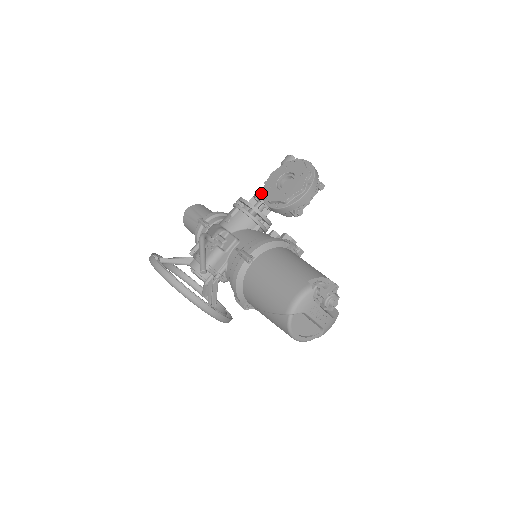
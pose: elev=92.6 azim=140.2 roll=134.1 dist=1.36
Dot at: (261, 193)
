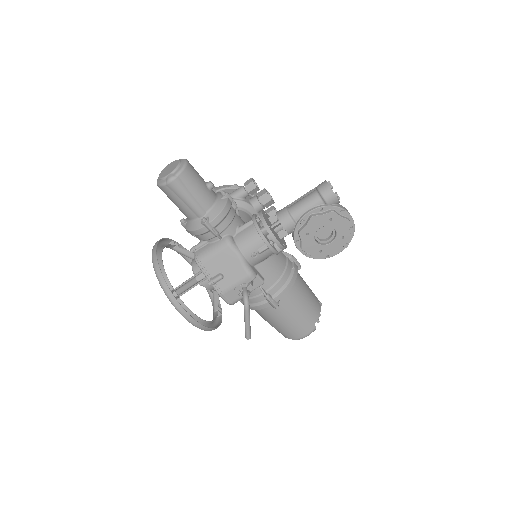
Dot at: (293, 228)
